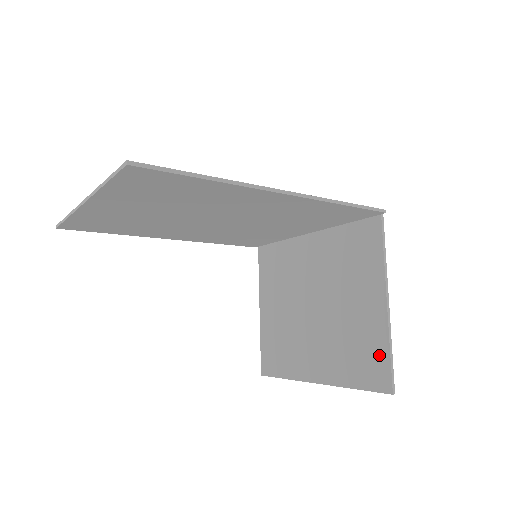
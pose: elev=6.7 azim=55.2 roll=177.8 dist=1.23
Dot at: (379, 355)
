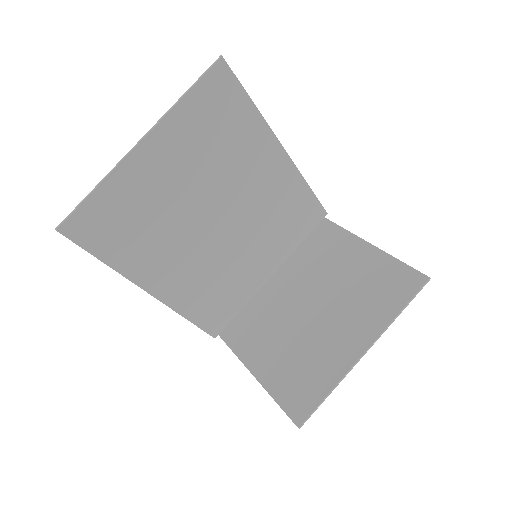
Dot at: (396, 271)
